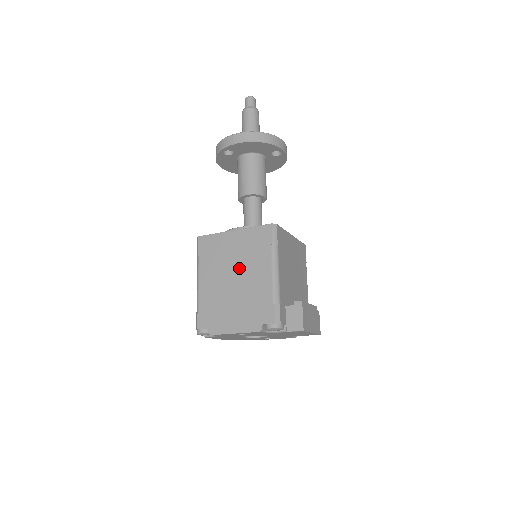
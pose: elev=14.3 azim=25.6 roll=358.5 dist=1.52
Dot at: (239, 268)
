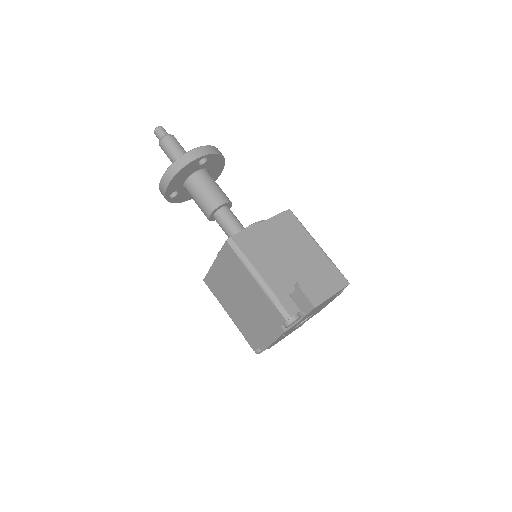
Dot at: (238, 290)
